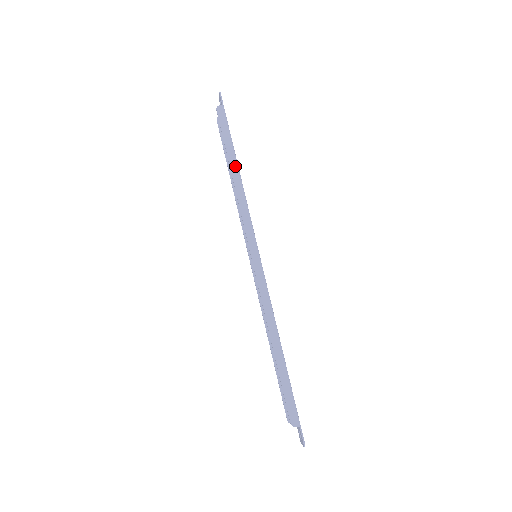
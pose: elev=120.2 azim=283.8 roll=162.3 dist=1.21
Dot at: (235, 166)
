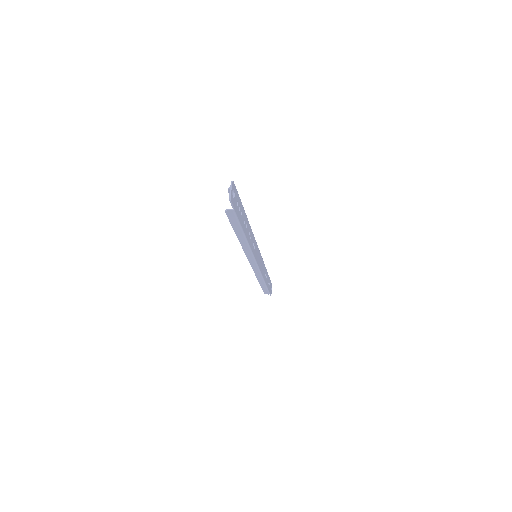
Dot at: occluded
